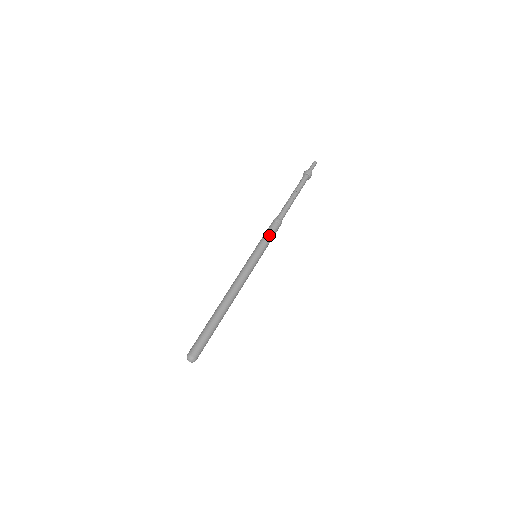
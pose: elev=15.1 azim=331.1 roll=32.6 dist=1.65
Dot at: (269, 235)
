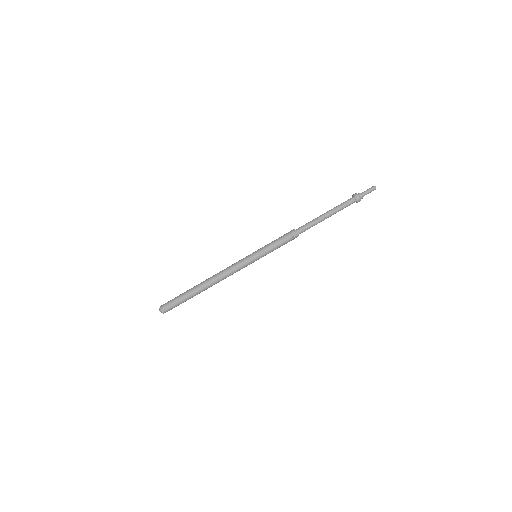
Dot at: (277, 245)
